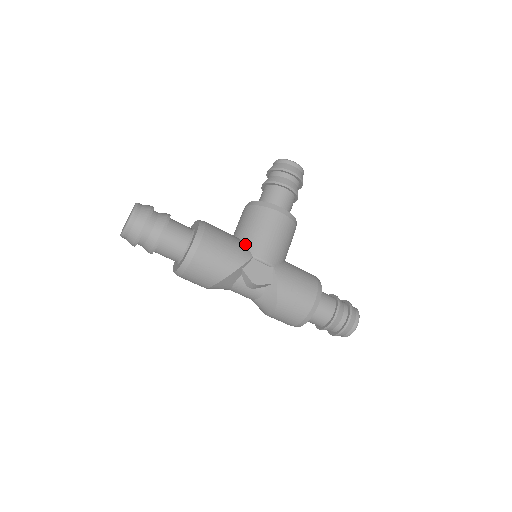
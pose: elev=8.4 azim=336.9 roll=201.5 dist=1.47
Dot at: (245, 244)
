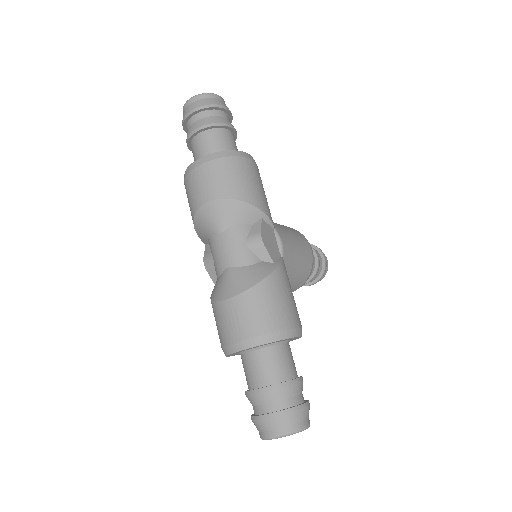
Dot at: occluded
